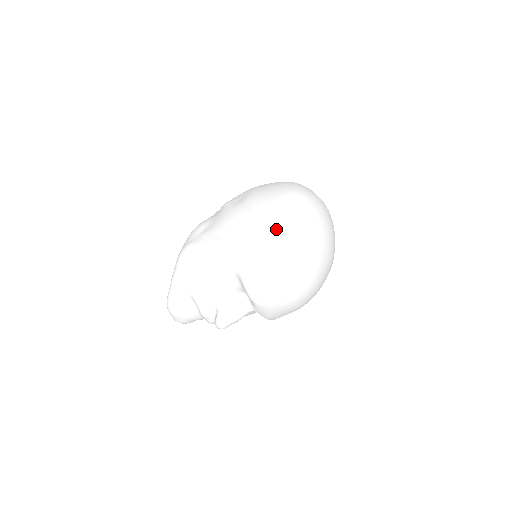
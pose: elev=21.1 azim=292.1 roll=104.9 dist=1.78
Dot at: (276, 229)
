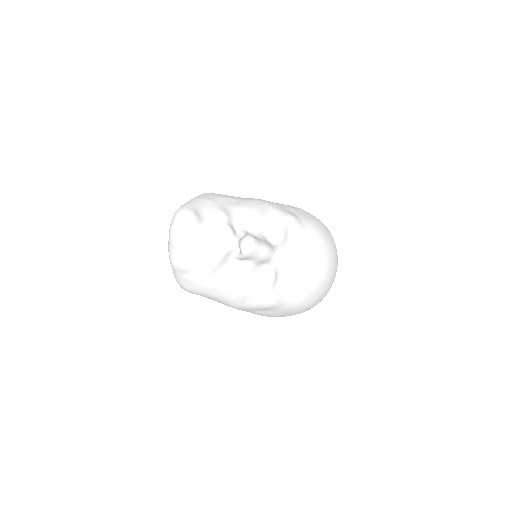
Dot at: occluded
